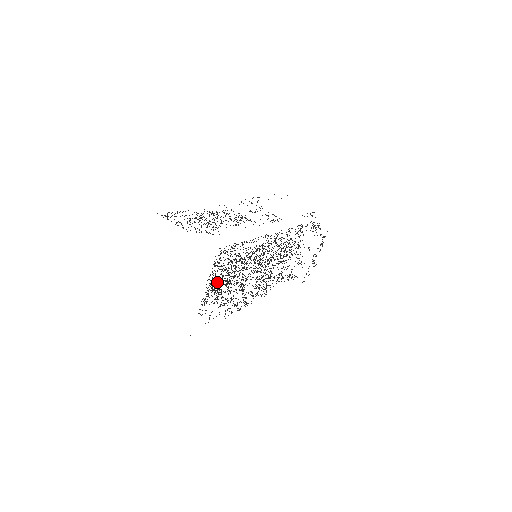
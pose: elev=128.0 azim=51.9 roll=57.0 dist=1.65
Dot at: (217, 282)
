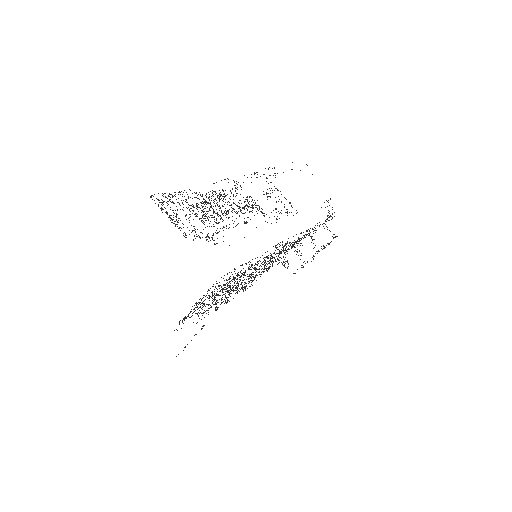
Dot at: (205, 299)
